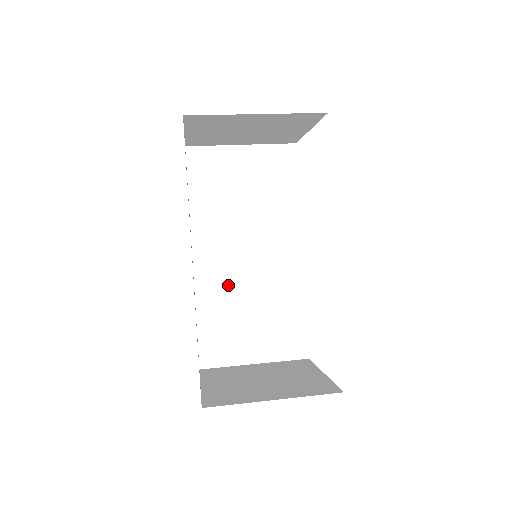
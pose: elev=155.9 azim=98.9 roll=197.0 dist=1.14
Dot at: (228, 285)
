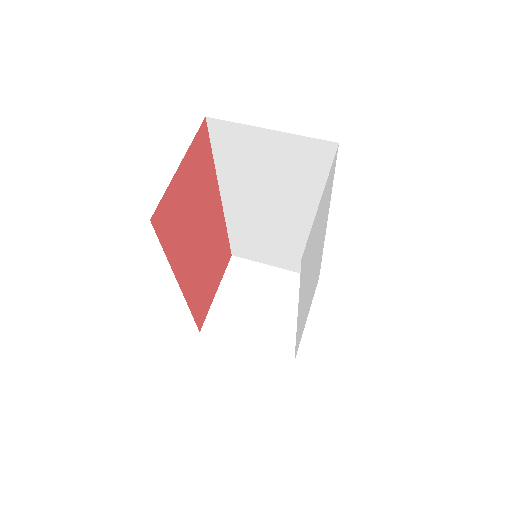
Dot at: (253, 224)
